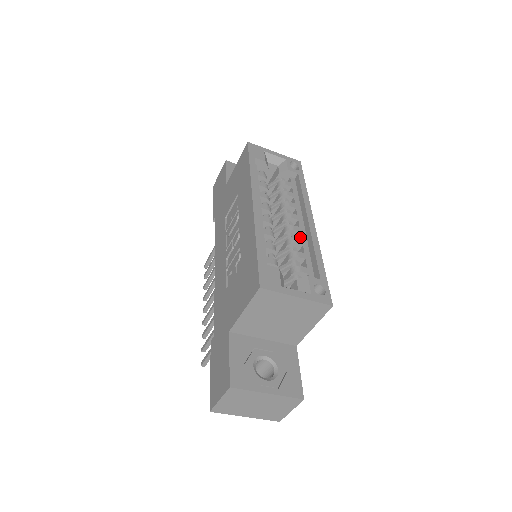
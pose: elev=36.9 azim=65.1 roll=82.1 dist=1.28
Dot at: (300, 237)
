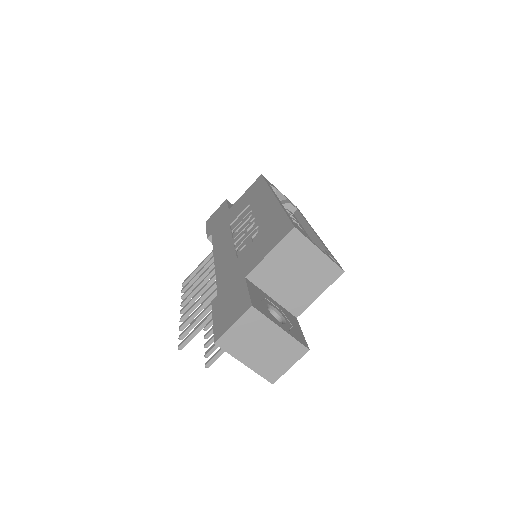
Dot at: occluded
